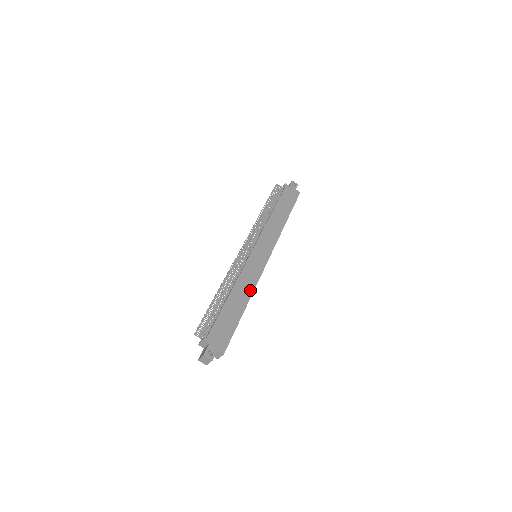
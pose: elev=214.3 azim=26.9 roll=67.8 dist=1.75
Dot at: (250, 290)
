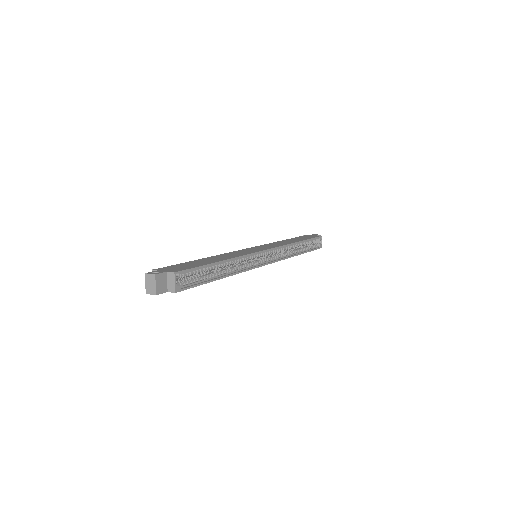
Dot at: (234, 256)
